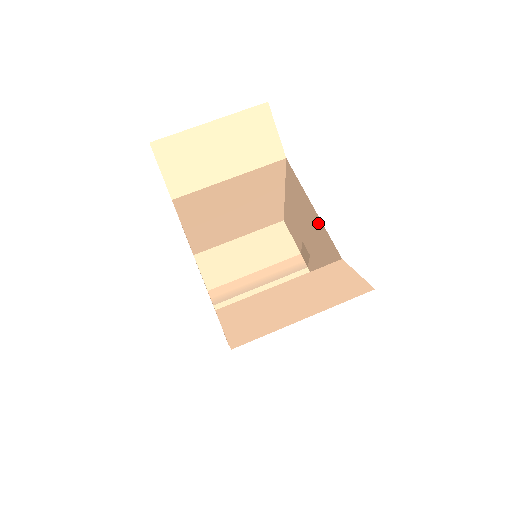
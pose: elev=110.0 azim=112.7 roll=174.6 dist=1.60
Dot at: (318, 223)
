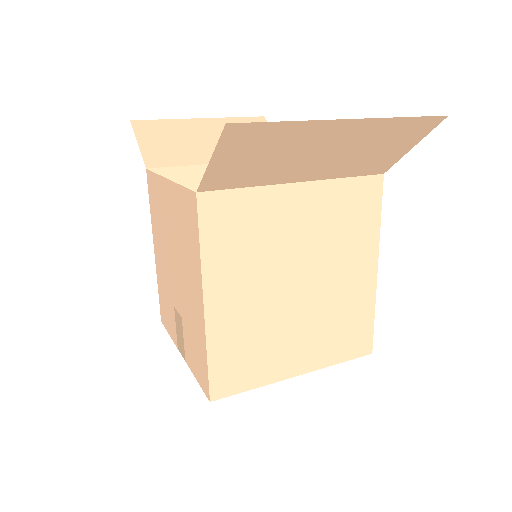
Dot at: occluded
